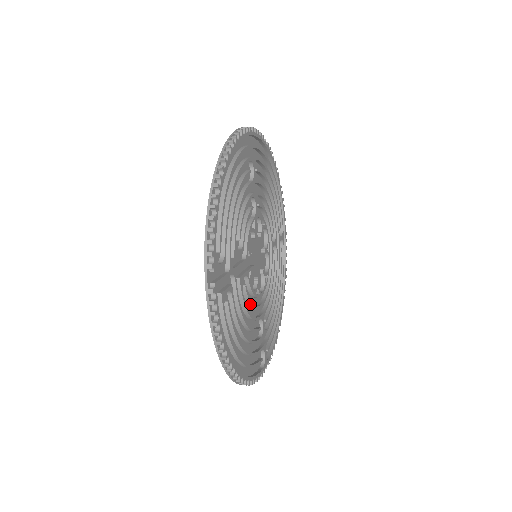
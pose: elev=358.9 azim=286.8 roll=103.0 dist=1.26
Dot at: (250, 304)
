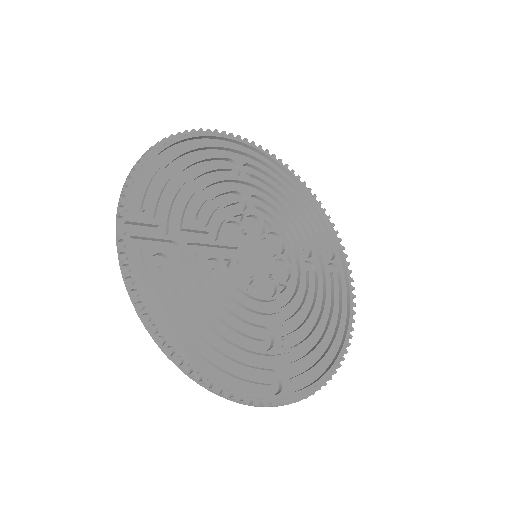
Dot at: (232, 297)
